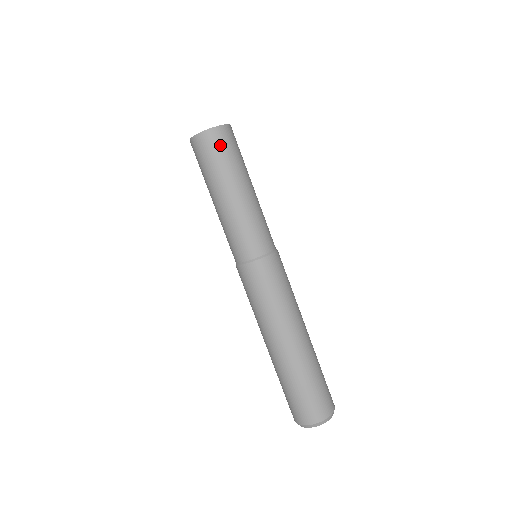
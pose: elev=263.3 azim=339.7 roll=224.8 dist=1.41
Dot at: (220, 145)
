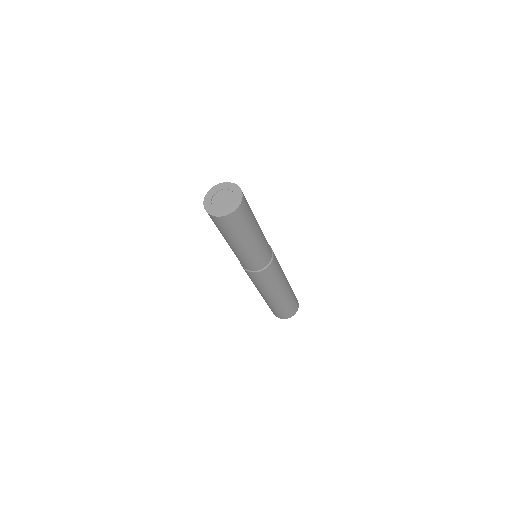
Dot at: (238, 221)
